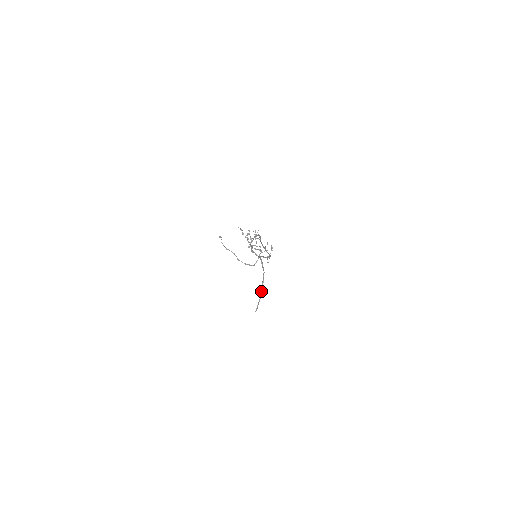
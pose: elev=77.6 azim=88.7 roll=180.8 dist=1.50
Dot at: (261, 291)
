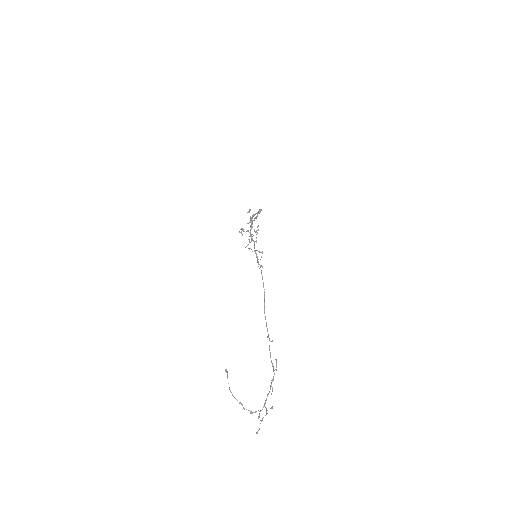
Dot at: (255, 217)
